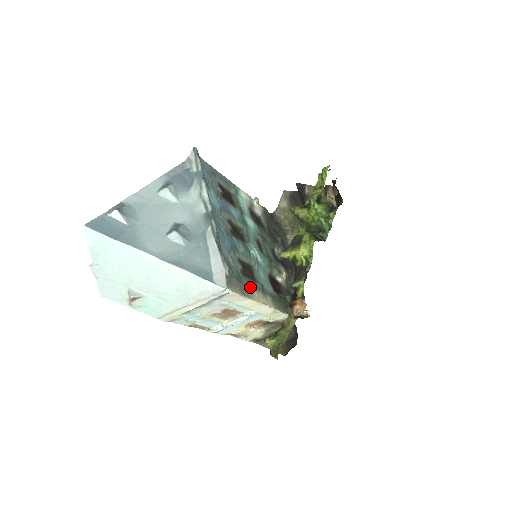
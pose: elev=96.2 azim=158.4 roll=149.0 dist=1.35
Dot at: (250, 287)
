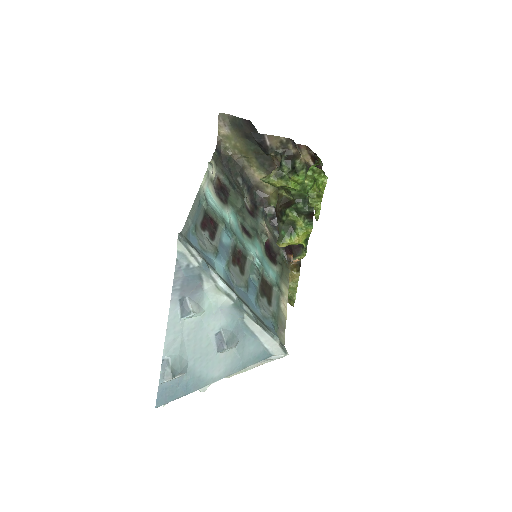
Dot at: (280, 310)
